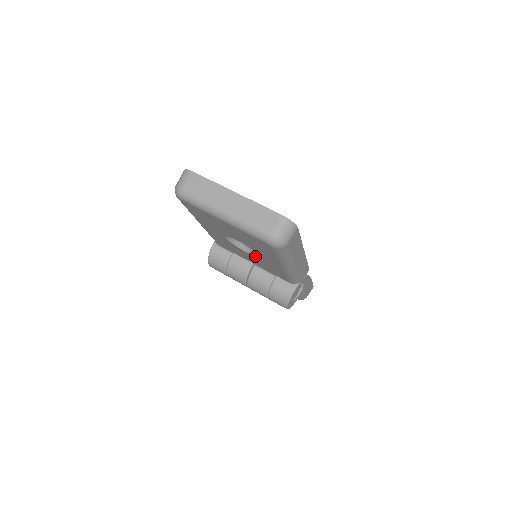
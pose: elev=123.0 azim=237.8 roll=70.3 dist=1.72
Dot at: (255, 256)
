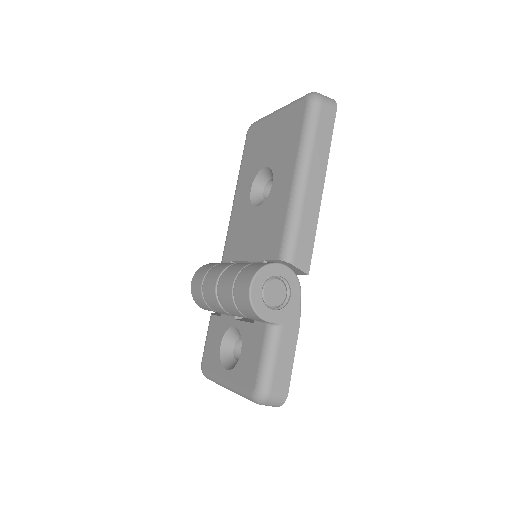
Dot at: (266, 202)
